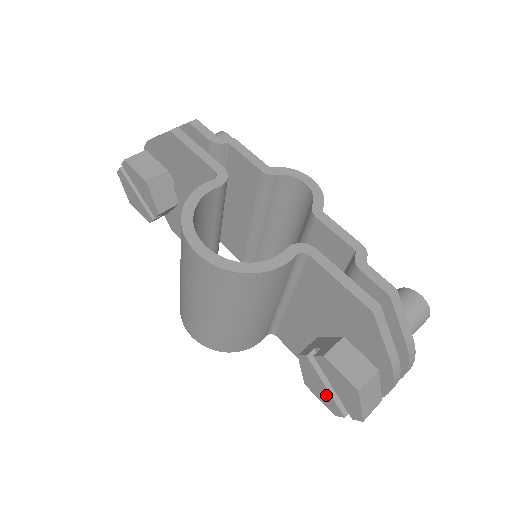
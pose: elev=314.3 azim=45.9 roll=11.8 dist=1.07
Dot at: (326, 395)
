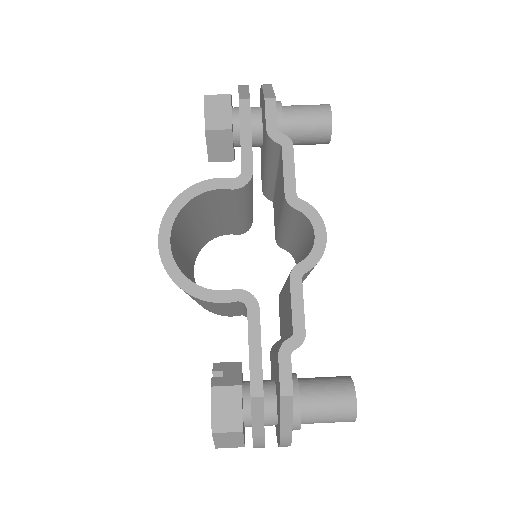
Dot at: occluded
